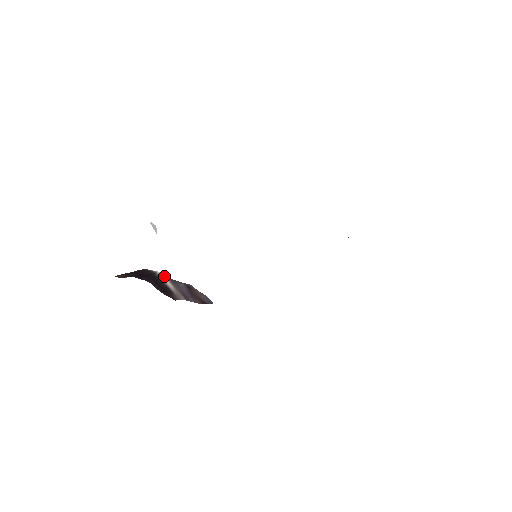
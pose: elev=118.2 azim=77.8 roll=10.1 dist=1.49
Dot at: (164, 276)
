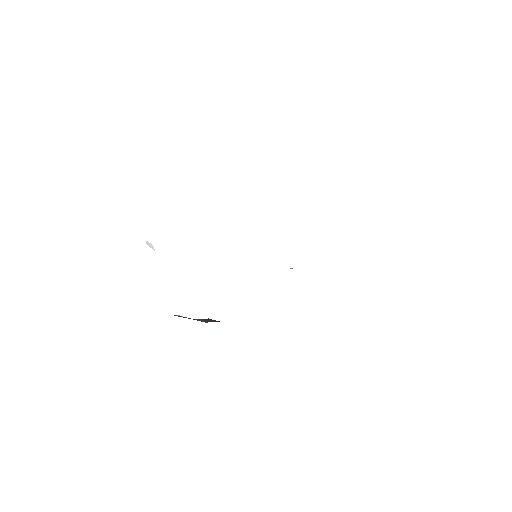
Dot at: occluded
